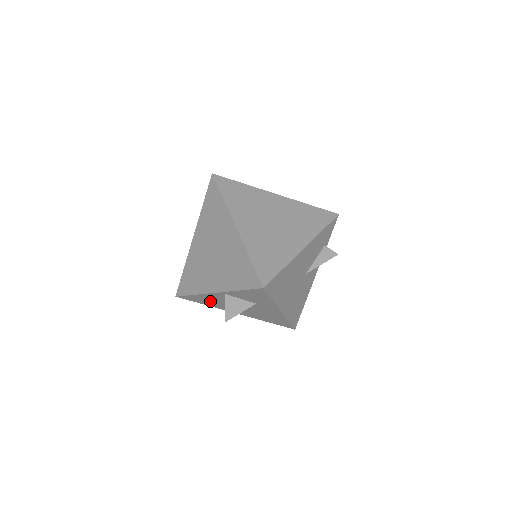
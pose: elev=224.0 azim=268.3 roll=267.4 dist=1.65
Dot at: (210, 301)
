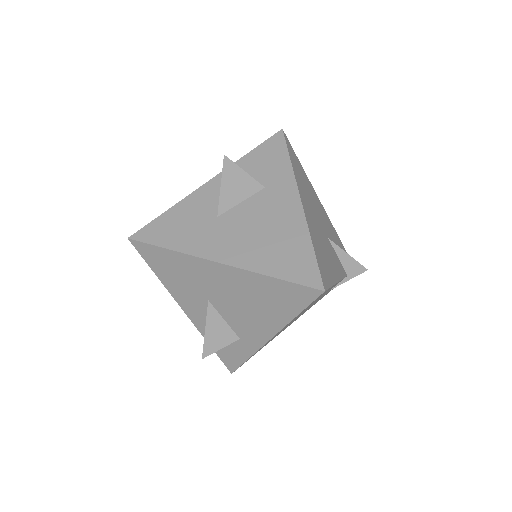
Dot at: (187, 224)
